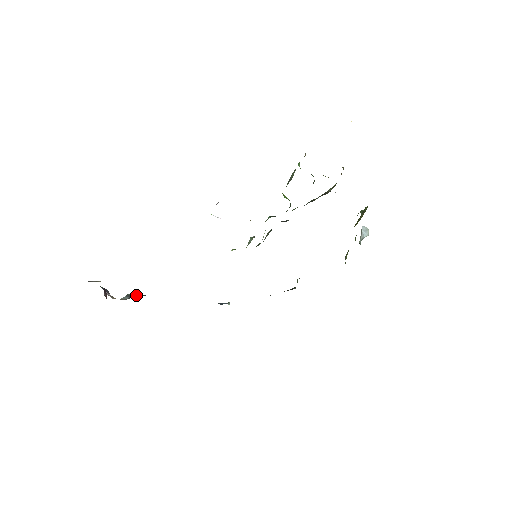
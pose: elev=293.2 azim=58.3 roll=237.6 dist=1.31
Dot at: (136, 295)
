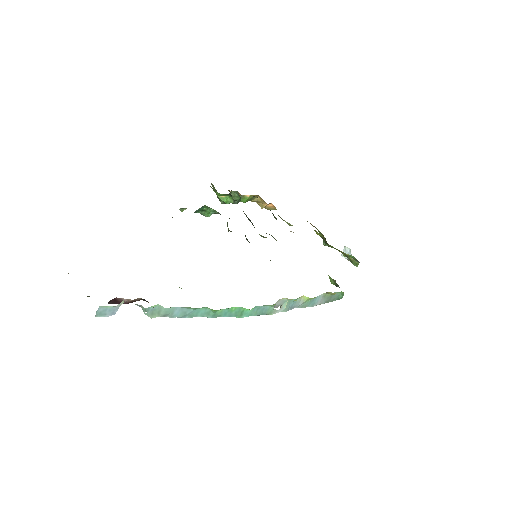
Dot at: (156, 312)
